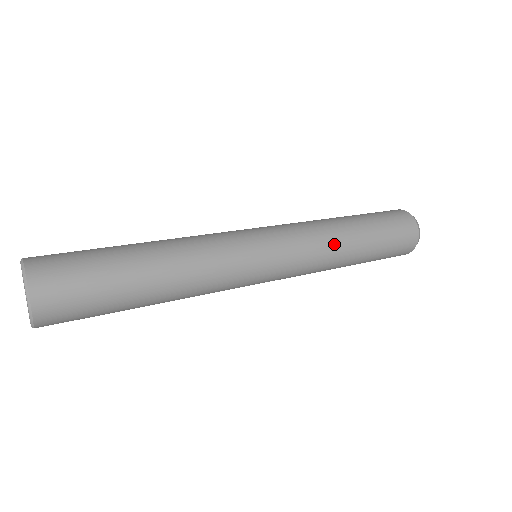
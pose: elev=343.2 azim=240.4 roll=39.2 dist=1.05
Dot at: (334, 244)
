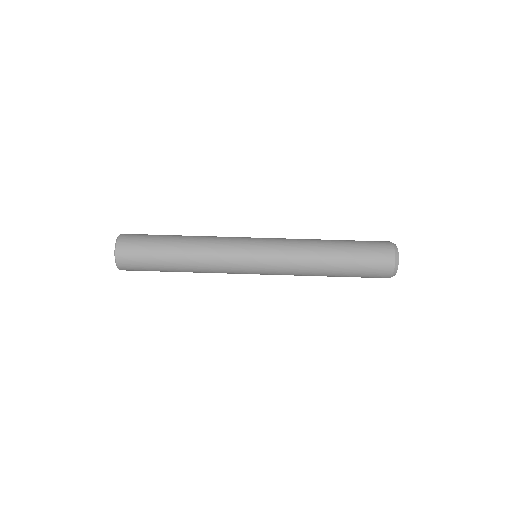
Dot at: occluded
